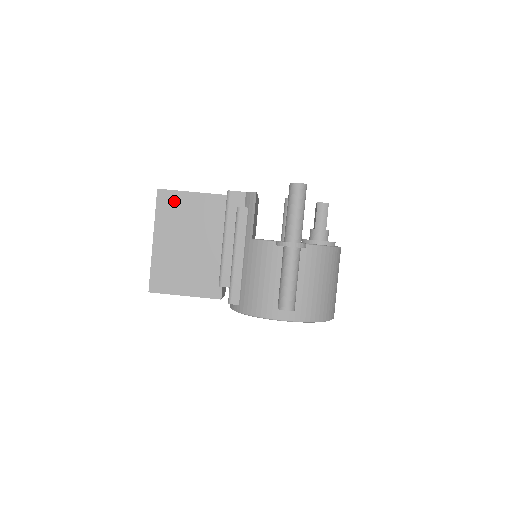
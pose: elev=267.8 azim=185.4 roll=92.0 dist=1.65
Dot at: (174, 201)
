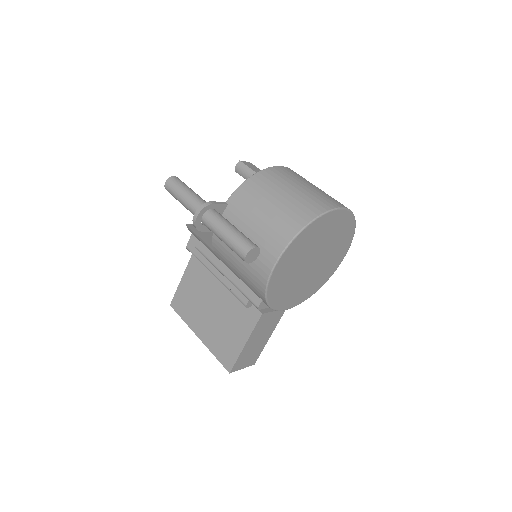
Dot at: (181, 298)
